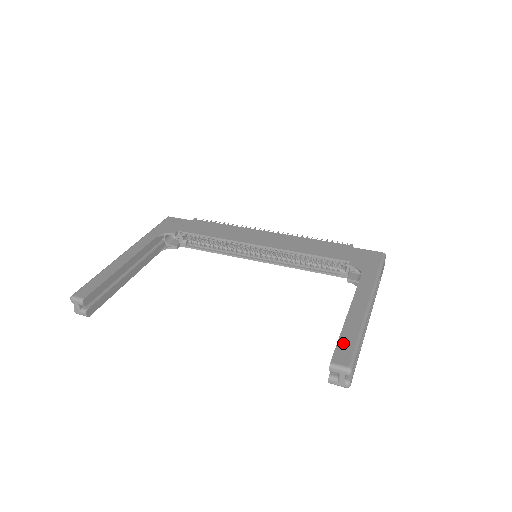
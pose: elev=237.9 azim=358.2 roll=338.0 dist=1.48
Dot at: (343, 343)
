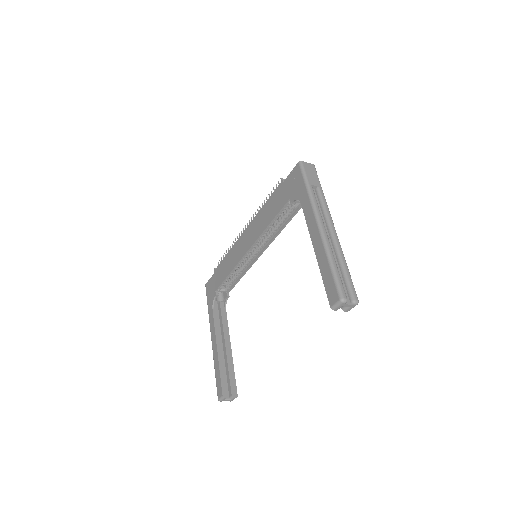
Dot at: (326, 283)
